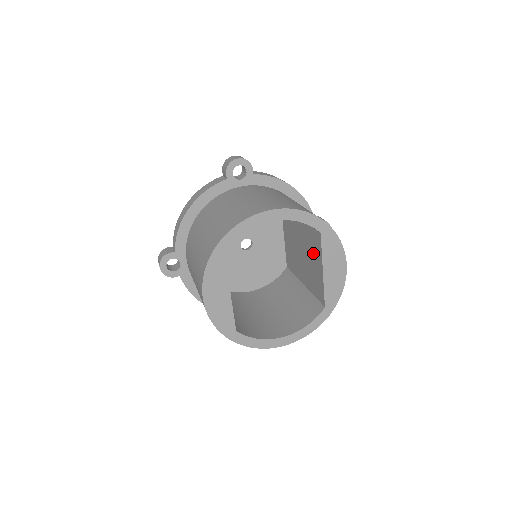
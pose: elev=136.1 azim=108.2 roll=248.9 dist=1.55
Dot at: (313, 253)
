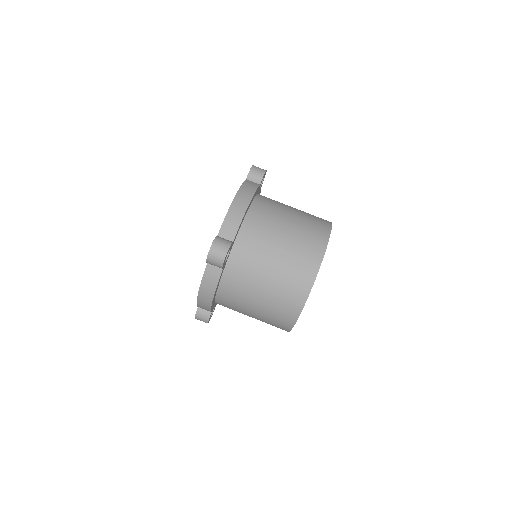
Dot at: occluded
